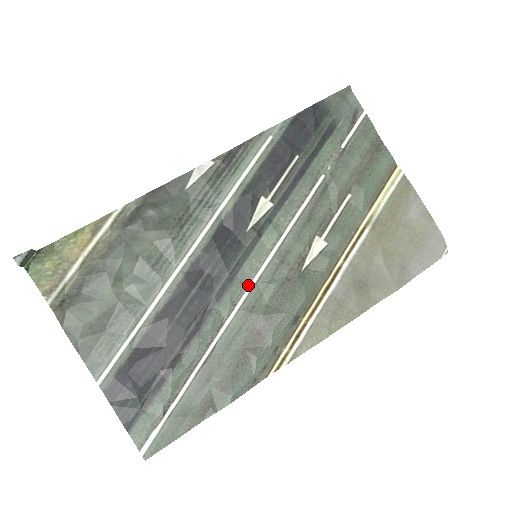
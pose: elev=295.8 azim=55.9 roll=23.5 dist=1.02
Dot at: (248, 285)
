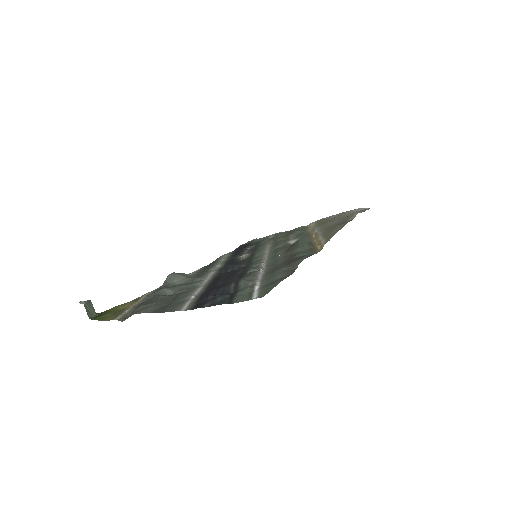
Dot at: (263, 259)
